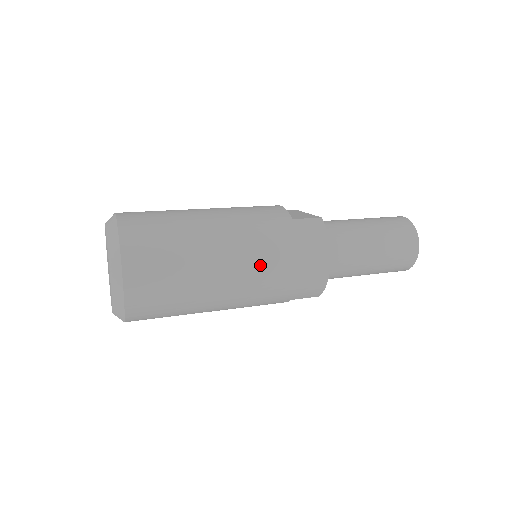
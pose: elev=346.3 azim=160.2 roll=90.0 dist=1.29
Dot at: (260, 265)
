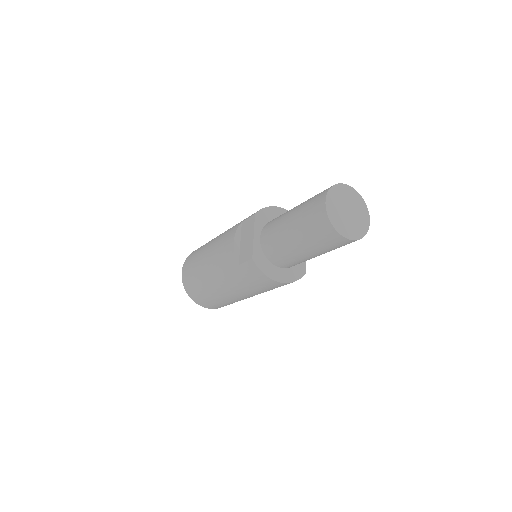
Dot at: (246, 293)
